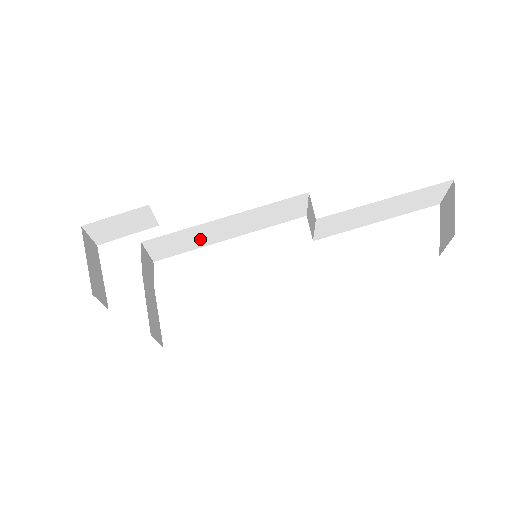
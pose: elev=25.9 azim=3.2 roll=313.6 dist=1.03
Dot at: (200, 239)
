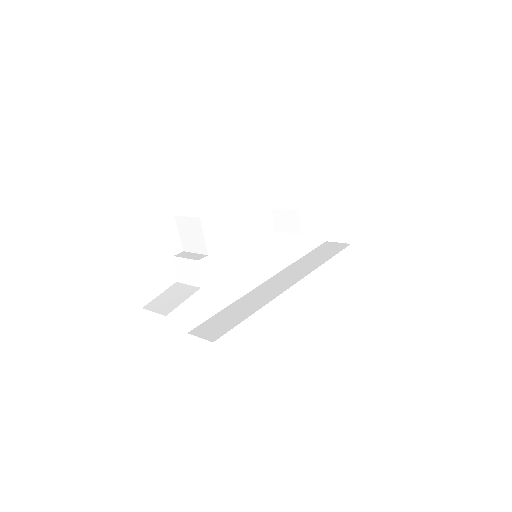
Dot at: occluded
